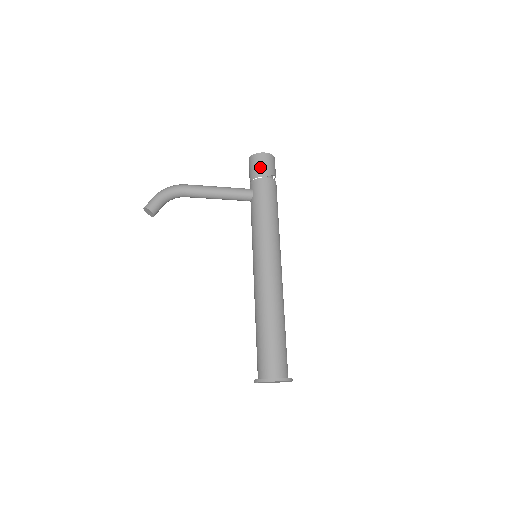
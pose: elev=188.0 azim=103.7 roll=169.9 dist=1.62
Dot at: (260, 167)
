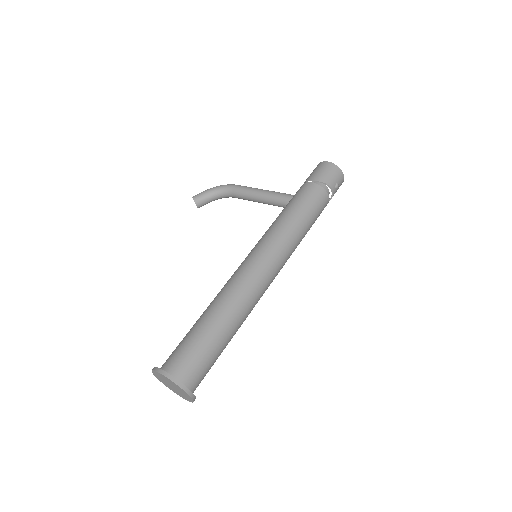
Dot at: (313, 173)
